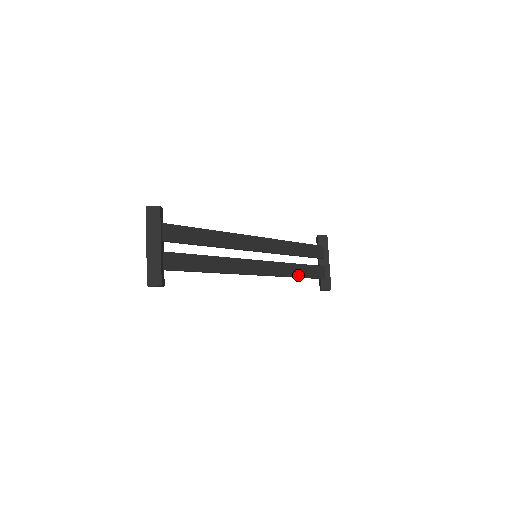
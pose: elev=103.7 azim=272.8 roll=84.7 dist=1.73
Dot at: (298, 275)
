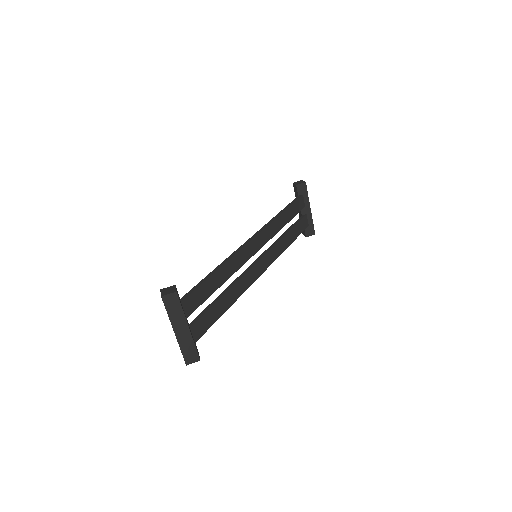
Dot at: (289, 243)
